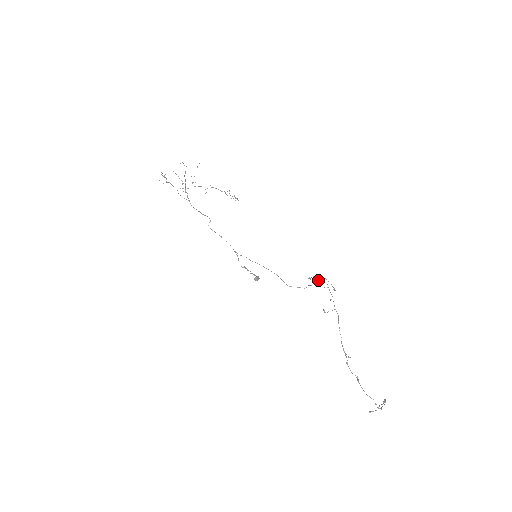
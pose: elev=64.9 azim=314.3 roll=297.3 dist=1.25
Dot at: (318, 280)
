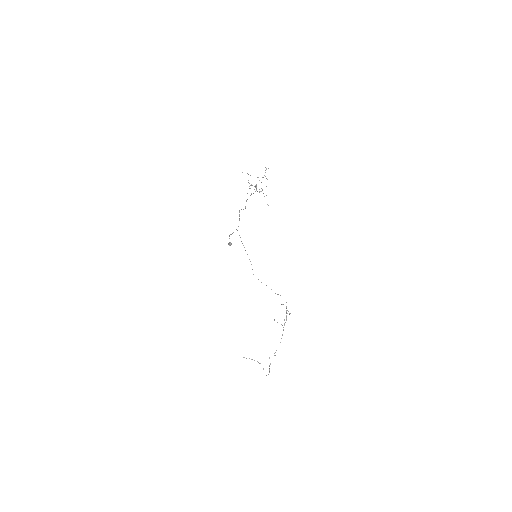
Dot at: occluded
